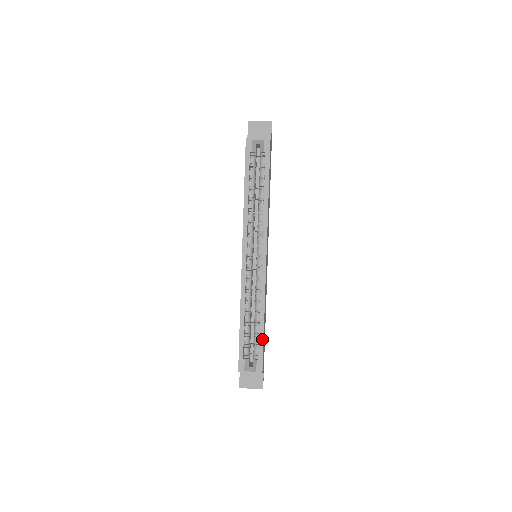
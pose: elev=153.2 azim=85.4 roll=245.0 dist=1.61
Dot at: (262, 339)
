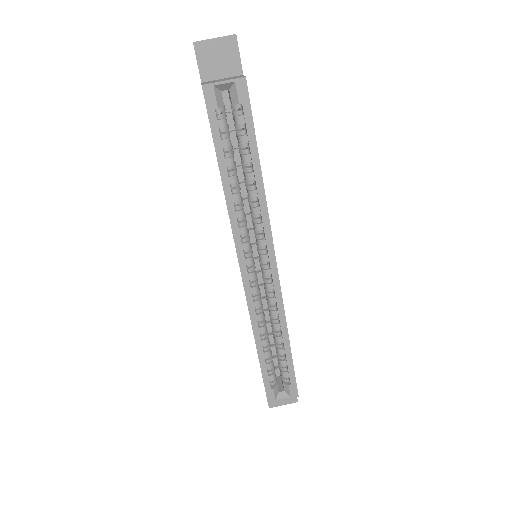
Dot at: (291, 362)
